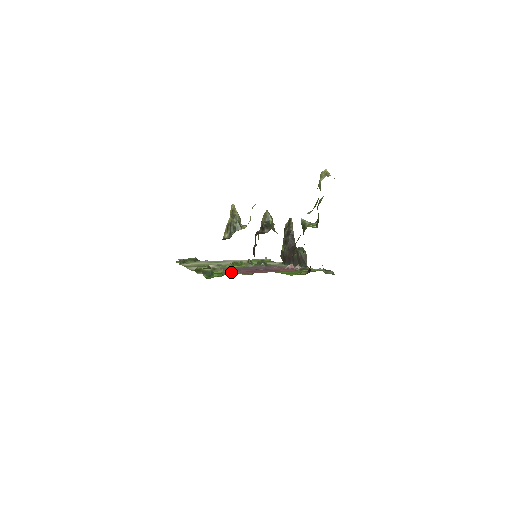
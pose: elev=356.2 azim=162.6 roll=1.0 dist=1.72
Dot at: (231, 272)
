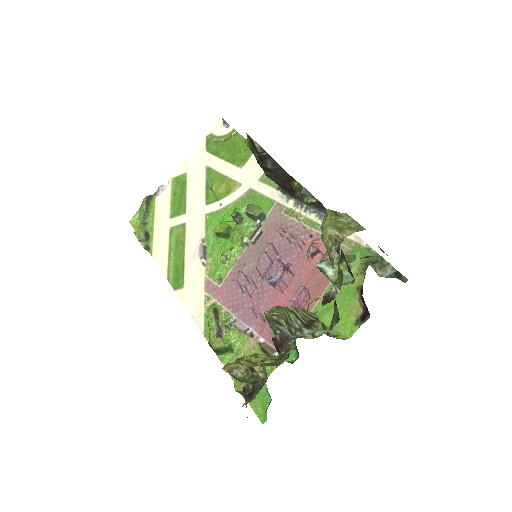
Dot at: (262, 348)
